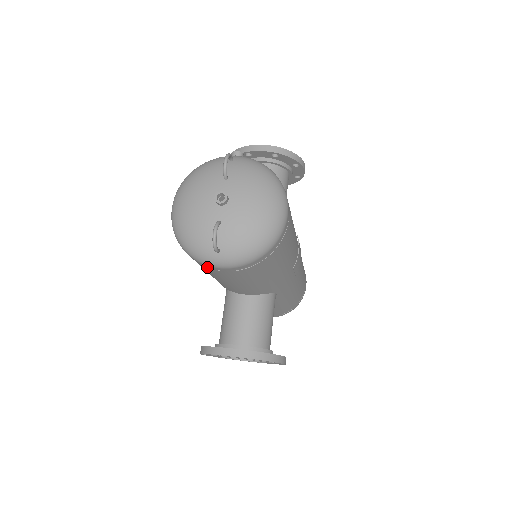
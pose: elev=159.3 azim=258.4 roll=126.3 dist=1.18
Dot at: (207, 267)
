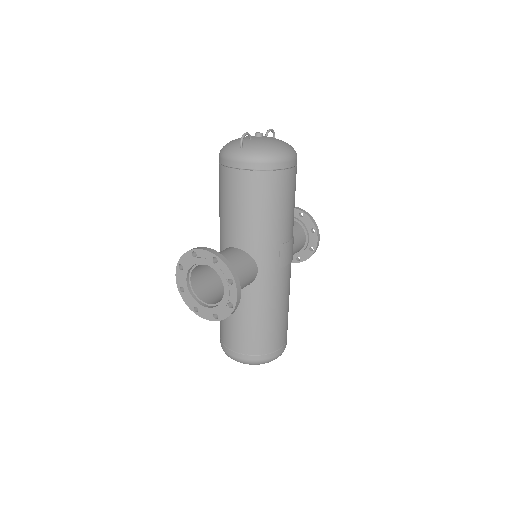
Dot at: (228, 167)
